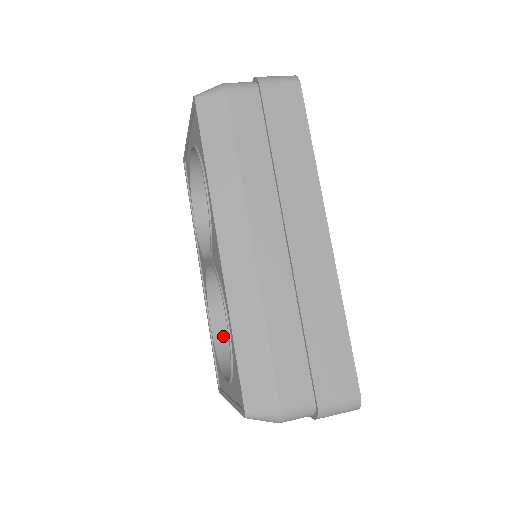
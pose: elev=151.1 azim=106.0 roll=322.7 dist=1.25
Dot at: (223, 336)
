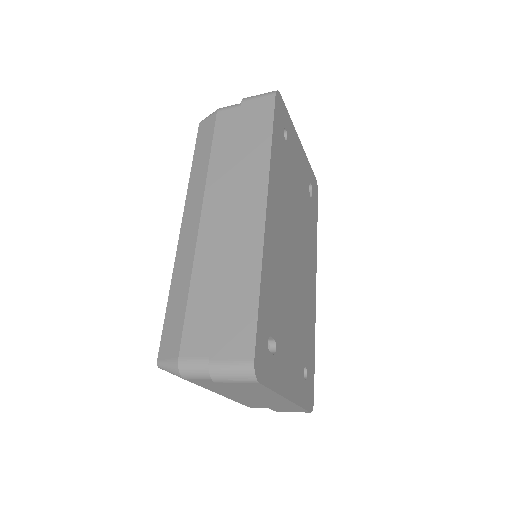
Dot at: occluded
